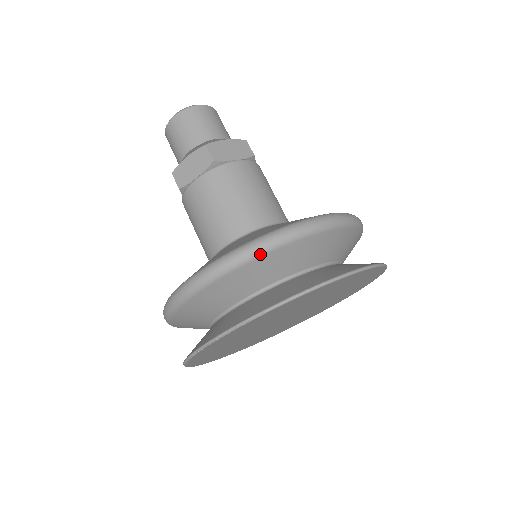
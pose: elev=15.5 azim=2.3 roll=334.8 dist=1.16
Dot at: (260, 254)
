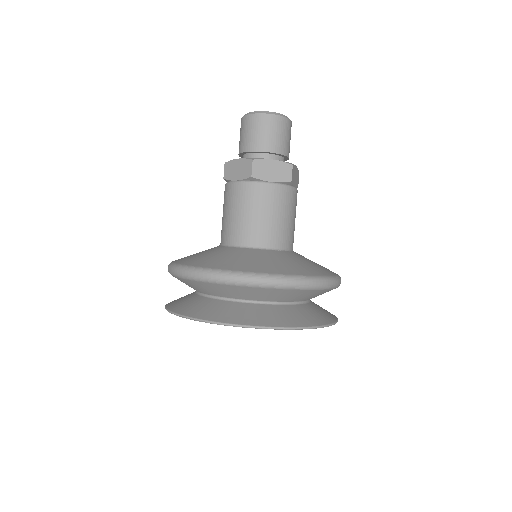
Dot at: (223, 283)
